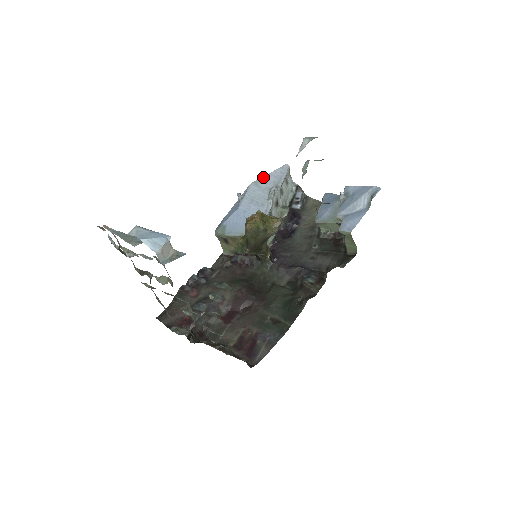
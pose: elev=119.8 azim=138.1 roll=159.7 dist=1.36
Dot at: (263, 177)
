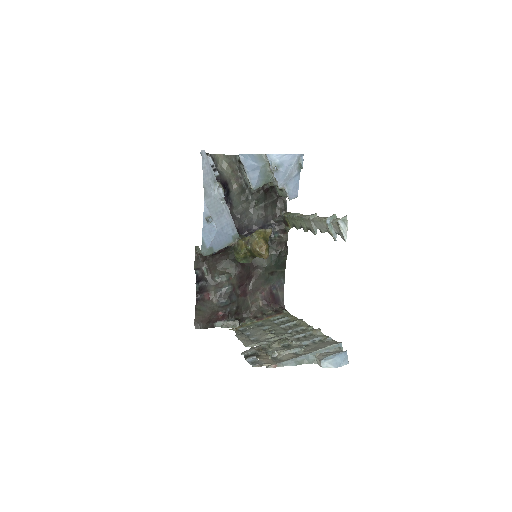
Dot at: (203, 183)
